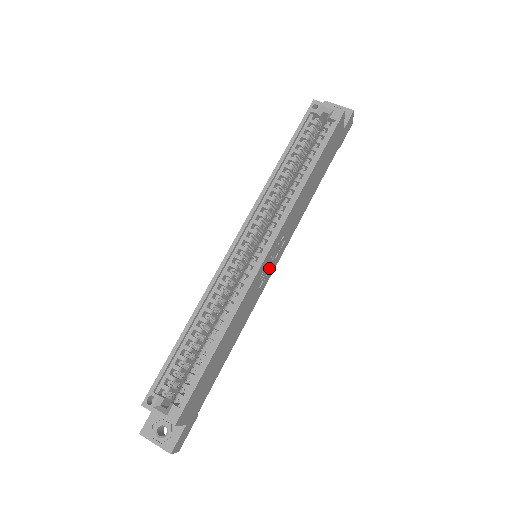
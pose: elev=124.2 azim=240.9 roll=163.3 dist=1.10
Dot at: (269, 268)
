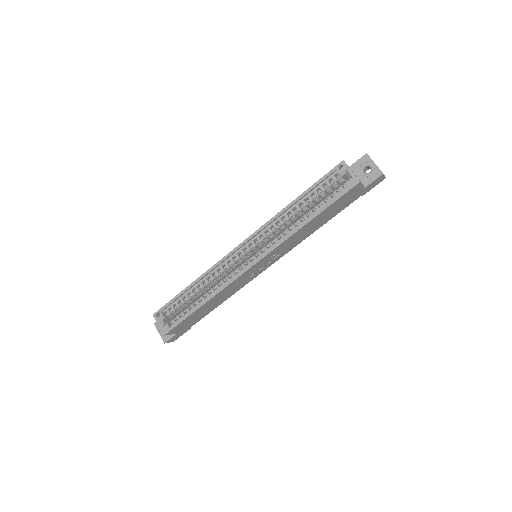
Dot at: (261, 268)
